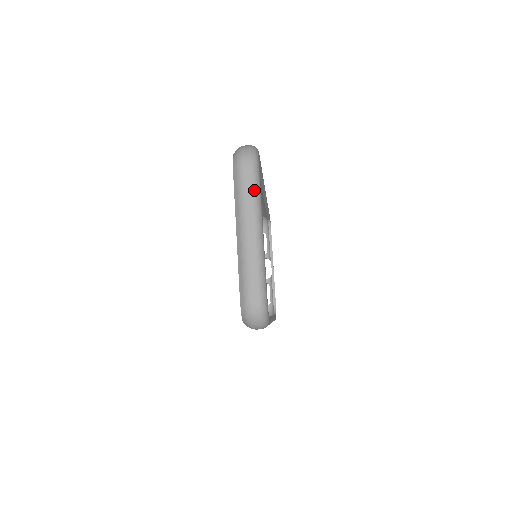
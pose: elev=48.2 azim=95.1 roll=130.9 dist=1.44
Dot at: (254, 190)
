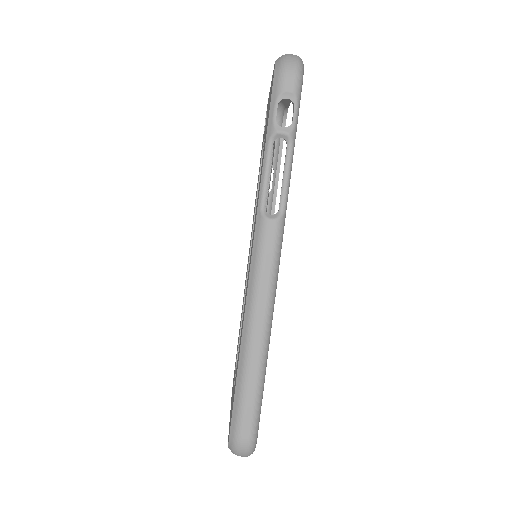
Dot at: occluded
